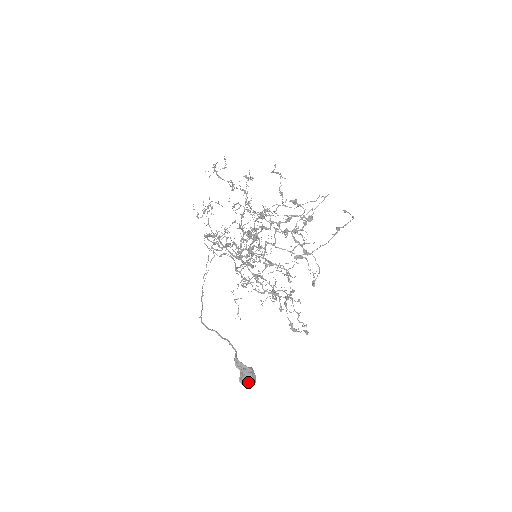
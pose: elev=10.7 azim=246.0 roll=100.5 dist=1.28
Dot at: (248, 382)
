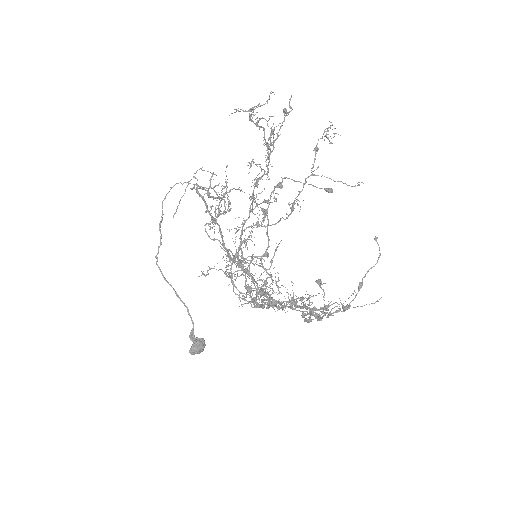
Dot at: (198, 353)
